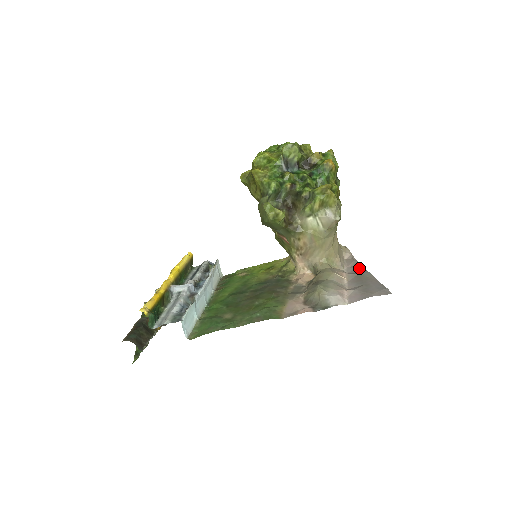
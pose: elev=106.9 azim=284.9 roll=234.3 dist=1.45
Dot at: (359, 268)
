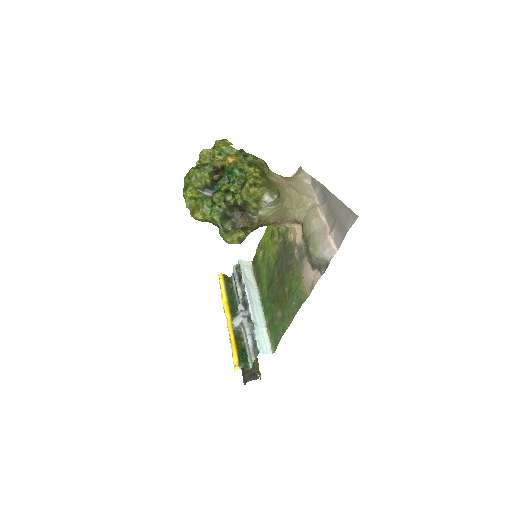
Dot at: (324, 192)
